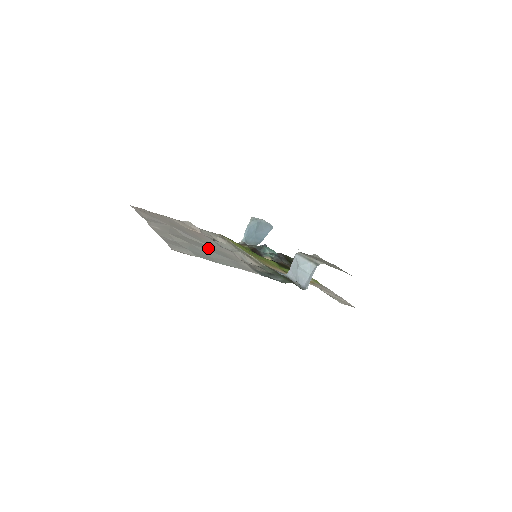
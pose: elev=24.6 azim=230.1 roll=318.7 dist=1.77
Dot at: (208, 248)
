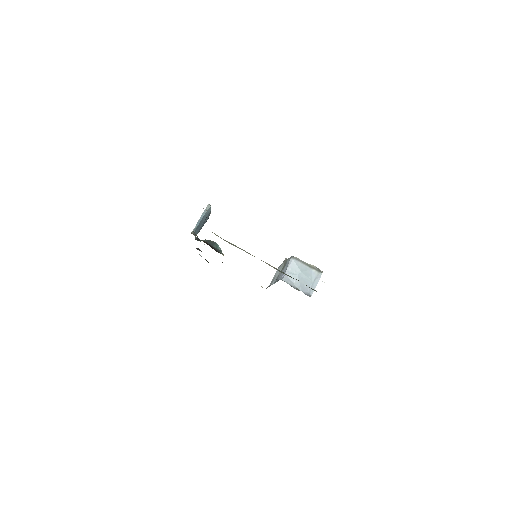
Dot at: occluded
